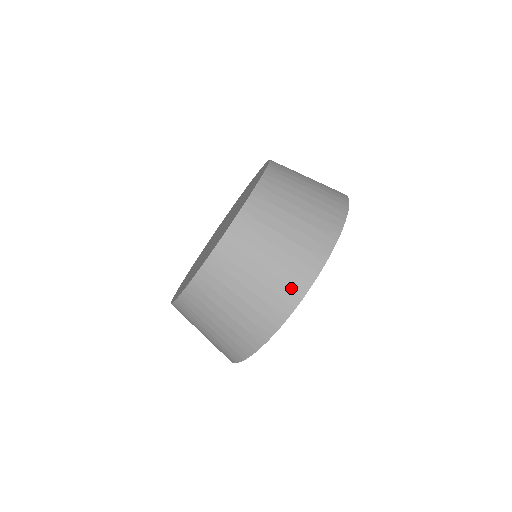
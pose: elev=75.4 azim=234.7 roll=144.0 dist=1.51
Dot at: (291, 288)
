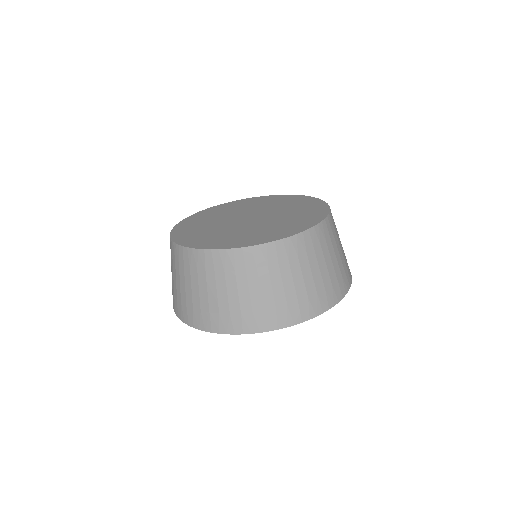
Dot at: (327, 297)
